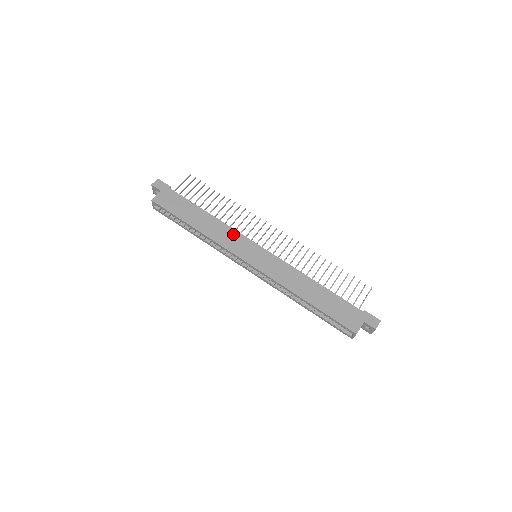
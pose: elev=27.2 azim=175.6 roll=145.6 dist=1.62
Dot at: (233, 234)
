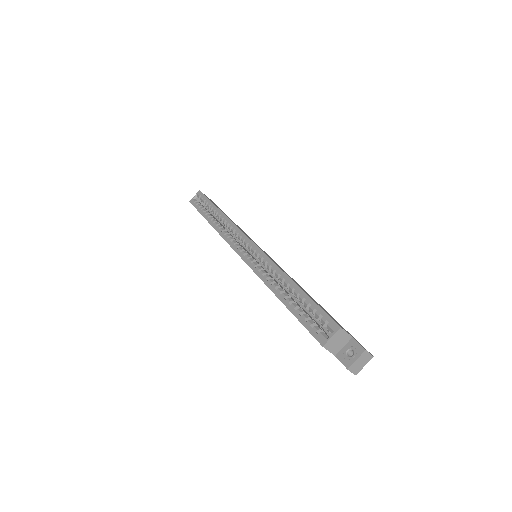
Dot at: (248, 236)
